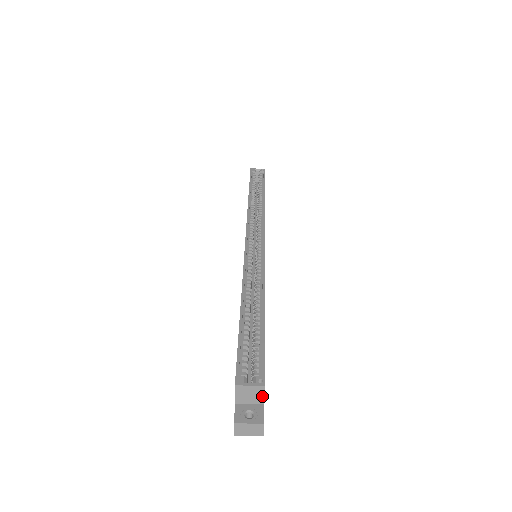
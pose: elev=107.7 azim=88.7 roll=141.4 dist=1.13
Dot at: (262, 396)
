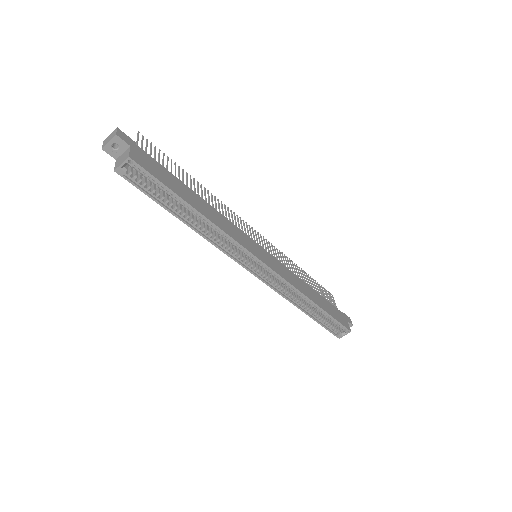
Dot at: (348, 326)
